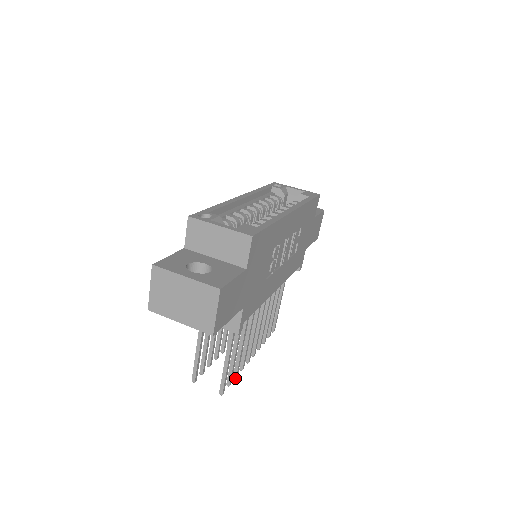
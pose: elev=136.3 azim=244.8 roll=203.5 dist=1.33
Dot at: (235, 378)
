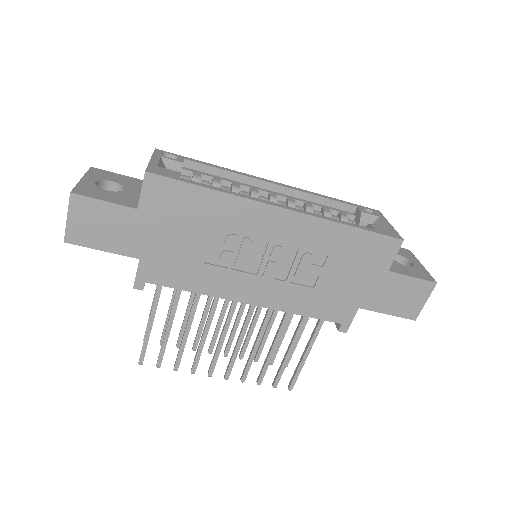
Dot at: (174, 369)
